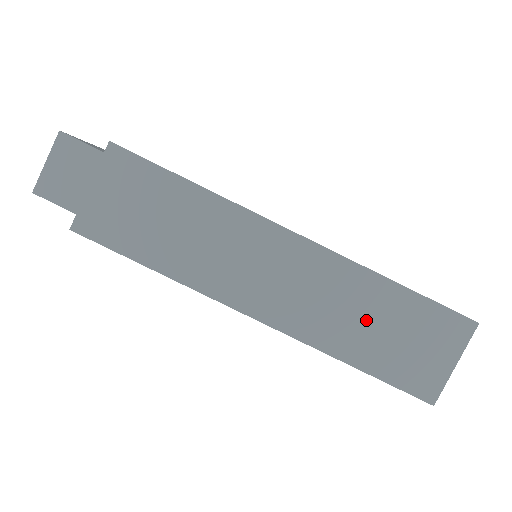
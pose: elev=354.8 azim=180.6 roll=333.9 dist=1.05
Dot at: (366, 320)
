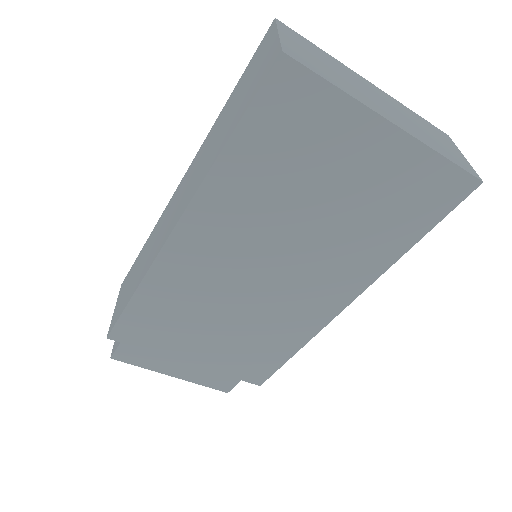
Dot at: (221, 130)
